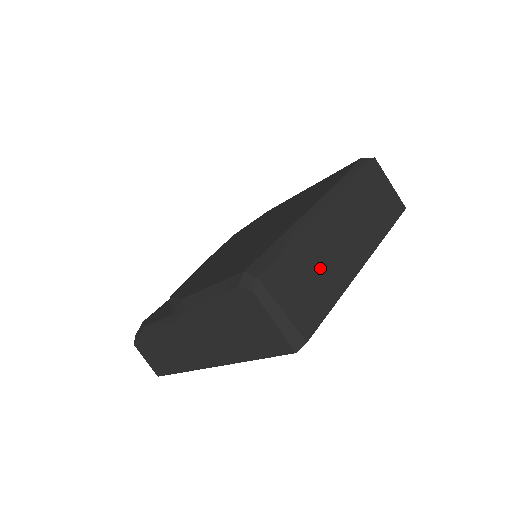
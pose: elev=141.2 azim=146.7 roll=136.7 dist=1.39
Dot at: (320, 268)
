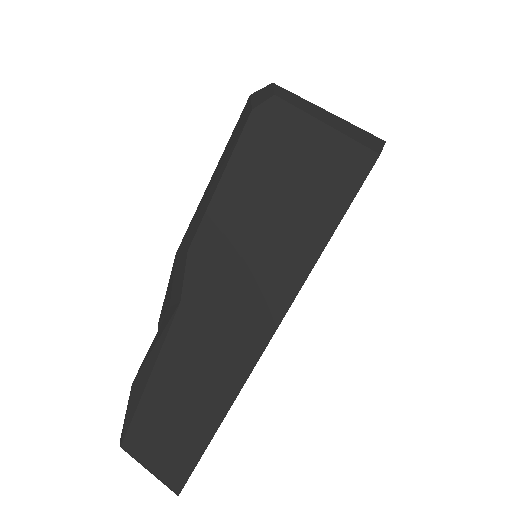
Dot at: occluded
